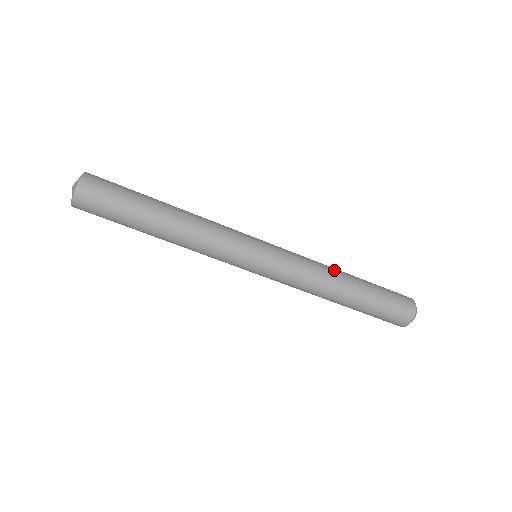
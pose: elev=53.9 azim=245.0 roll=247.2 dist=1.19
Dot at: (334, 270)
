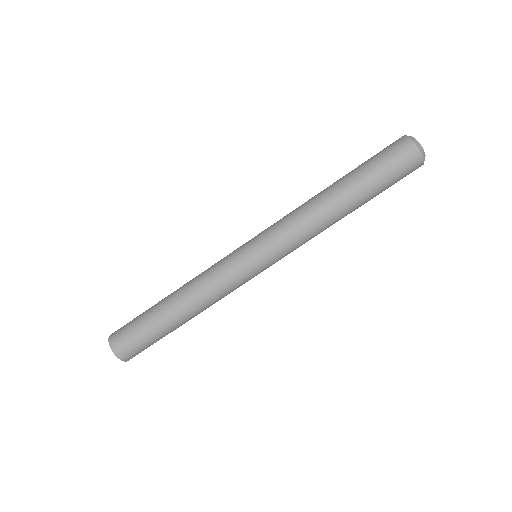
Dot at: (315, 198)
